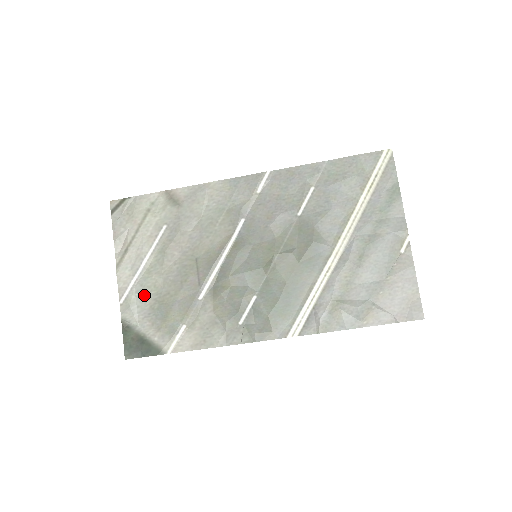
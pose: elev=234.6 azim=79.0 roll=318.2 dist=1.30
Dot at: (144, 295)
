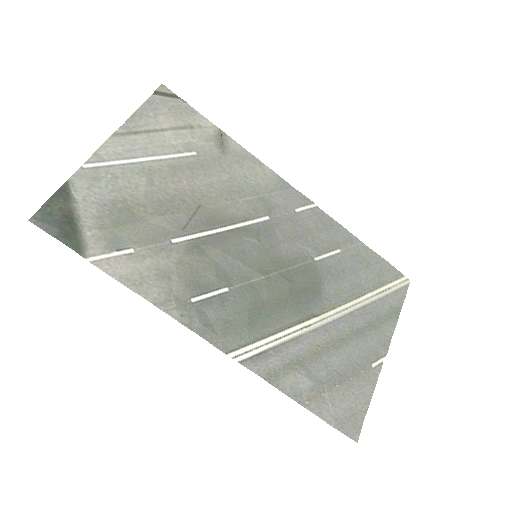
Dot at: (117, 184)
